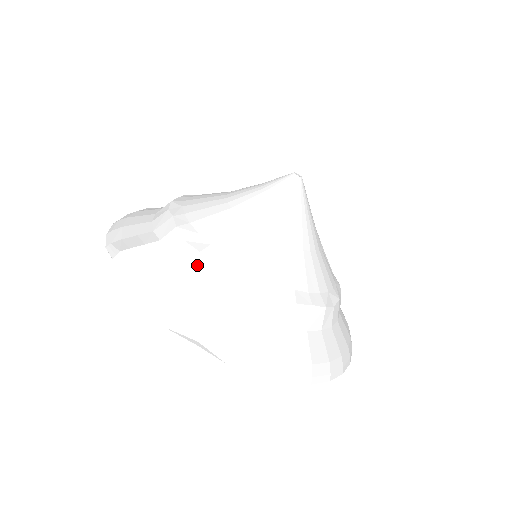
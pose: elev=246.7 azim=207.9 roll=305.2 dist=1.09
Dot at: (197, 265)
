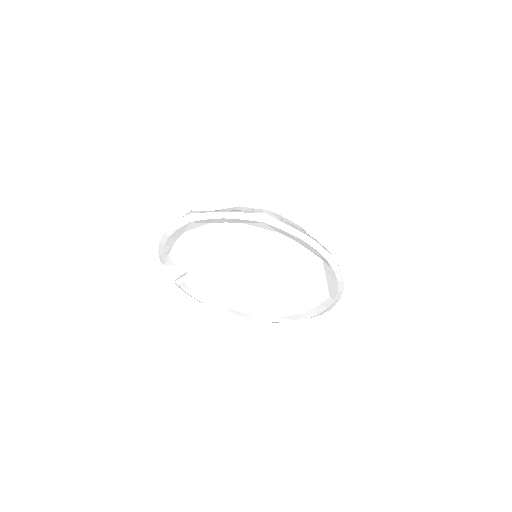
Dot at: (241, 209)
